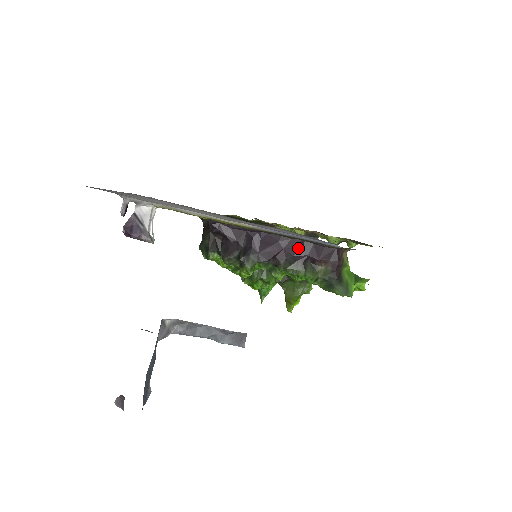
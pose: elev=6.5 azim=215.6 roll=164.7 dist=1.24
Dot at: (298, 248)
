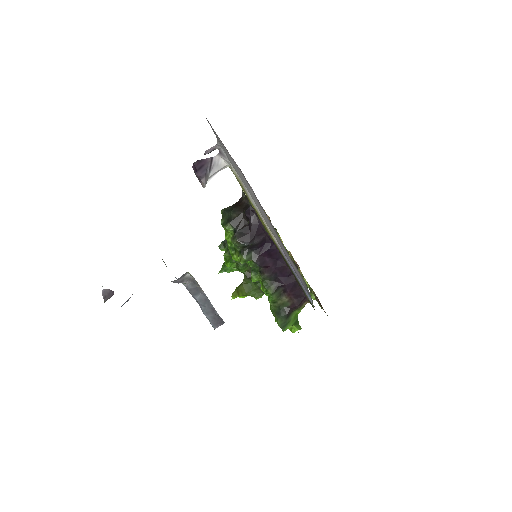
Dot at: (285, 275)
